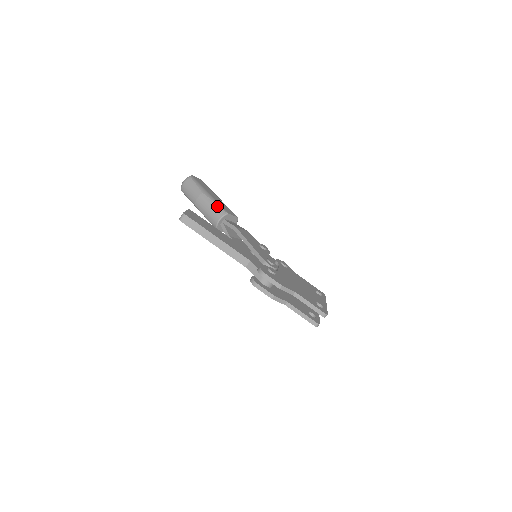
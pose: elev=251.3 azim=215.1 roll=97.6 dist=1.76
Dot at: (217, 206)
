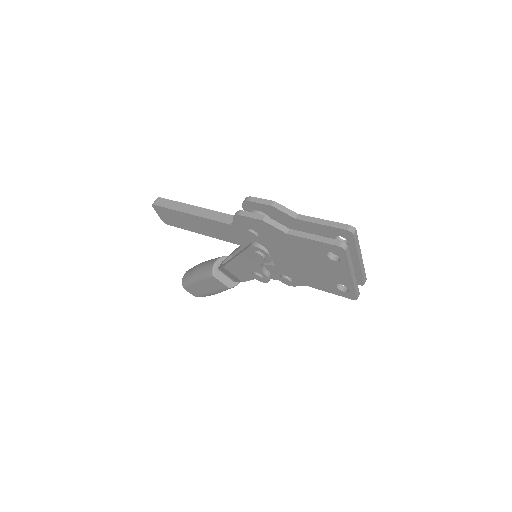
Dot at: occluded
